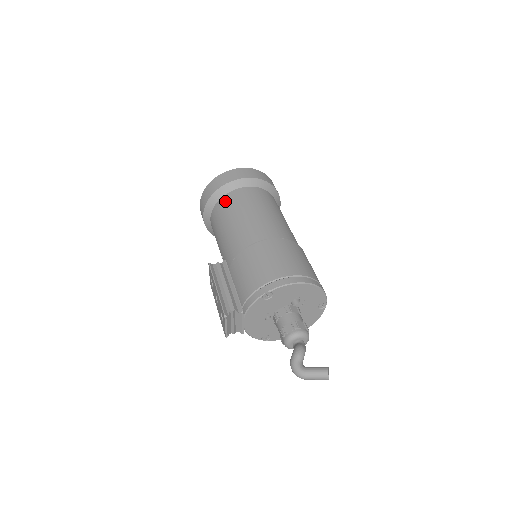
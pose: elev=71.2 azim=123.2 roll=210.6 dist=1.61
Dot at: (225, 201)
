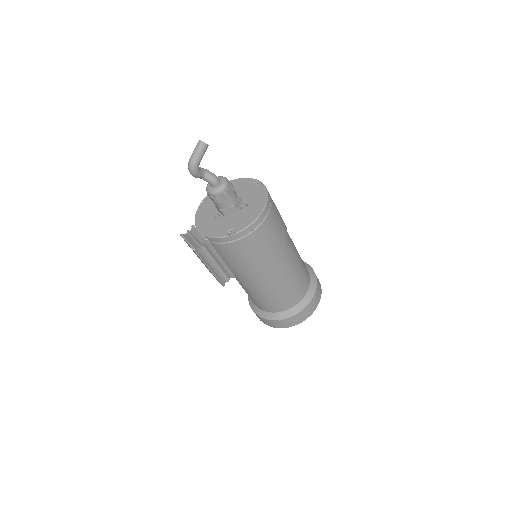
Dot at: occluded
